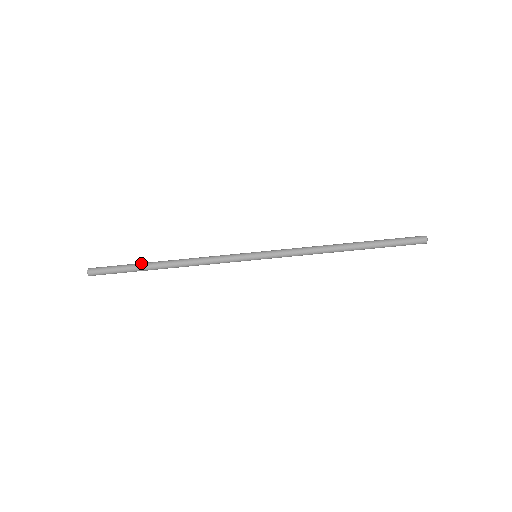
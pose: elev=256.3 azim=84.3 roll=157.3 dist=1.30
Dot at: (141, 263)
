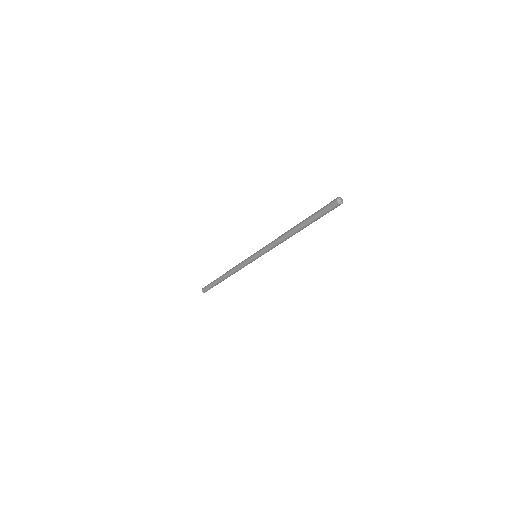
Dot at: (216, 279)
